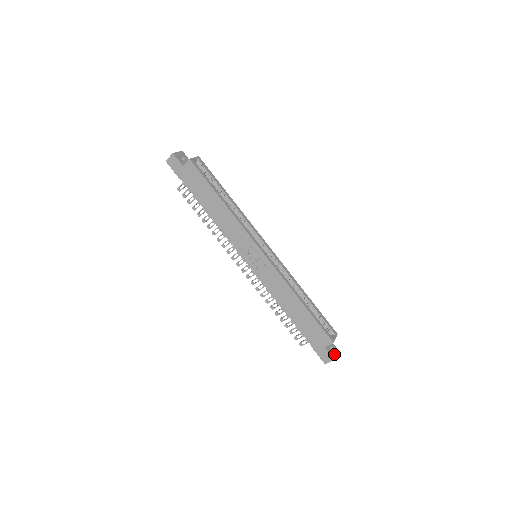
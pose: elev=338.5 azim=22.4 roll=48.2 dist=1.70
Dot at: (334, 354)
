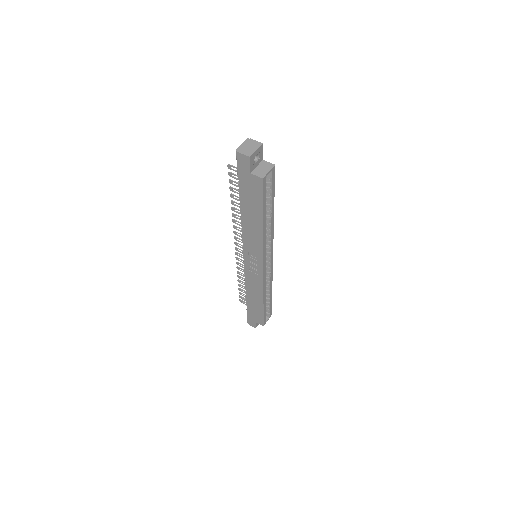
Dot at: occluded
